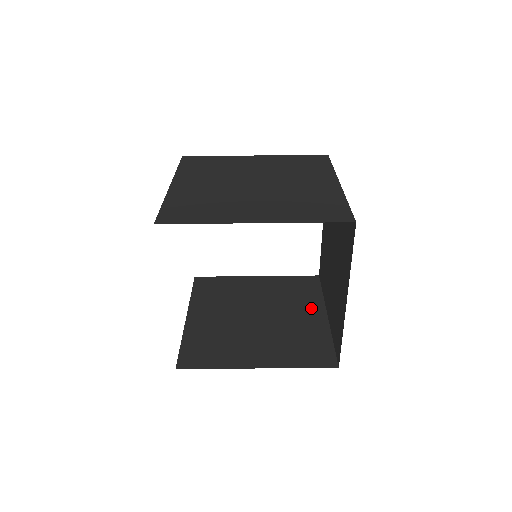
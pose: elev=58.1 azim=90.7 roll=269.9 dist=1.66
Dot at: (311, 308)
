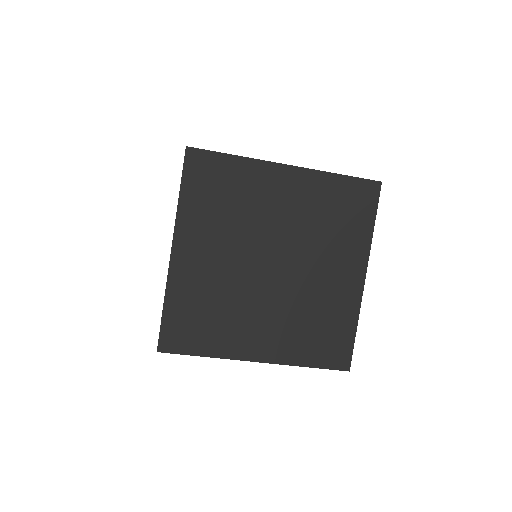
Dot at: occluded
